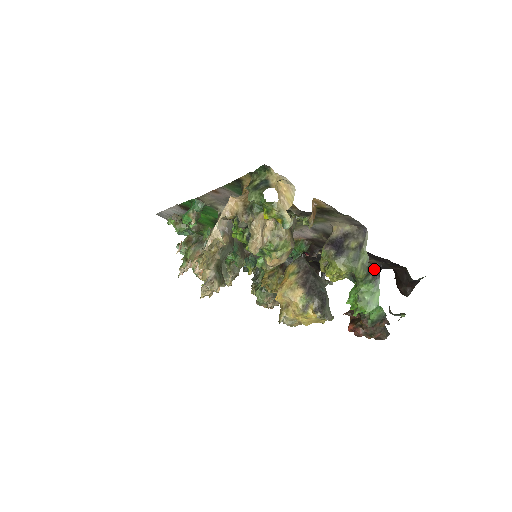
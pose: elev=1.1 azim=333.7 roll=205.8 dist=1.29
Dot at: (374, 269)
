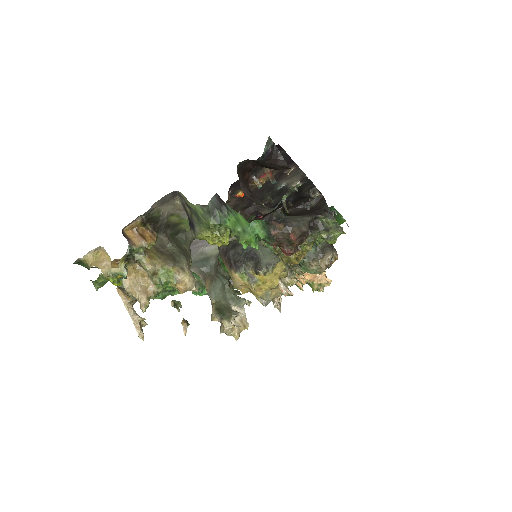
Dot at: (215, 205)
